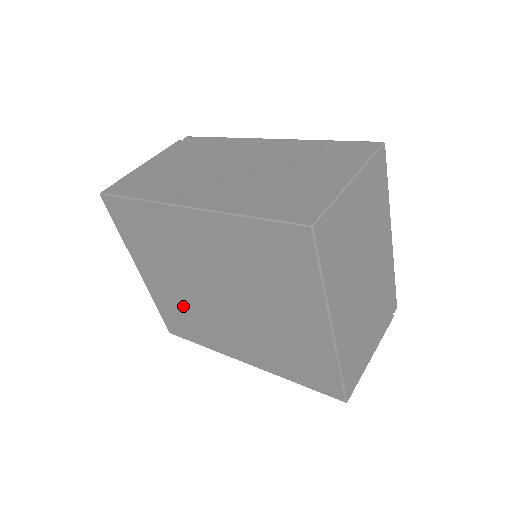
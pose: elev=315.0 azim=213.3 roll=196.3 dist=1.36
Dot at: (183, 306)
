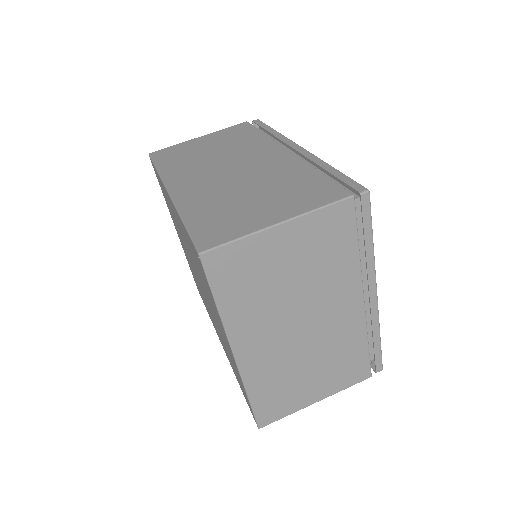
Dot at: occluded
